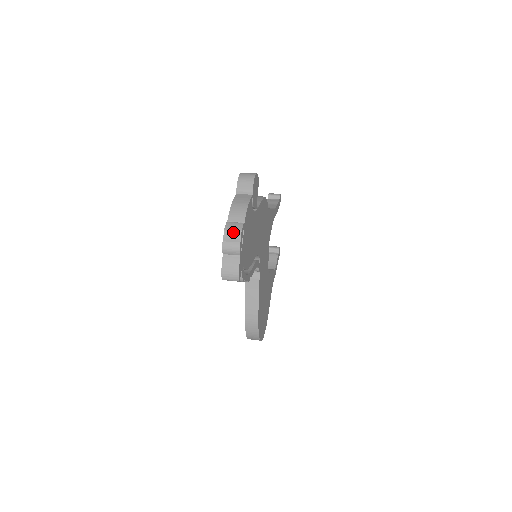
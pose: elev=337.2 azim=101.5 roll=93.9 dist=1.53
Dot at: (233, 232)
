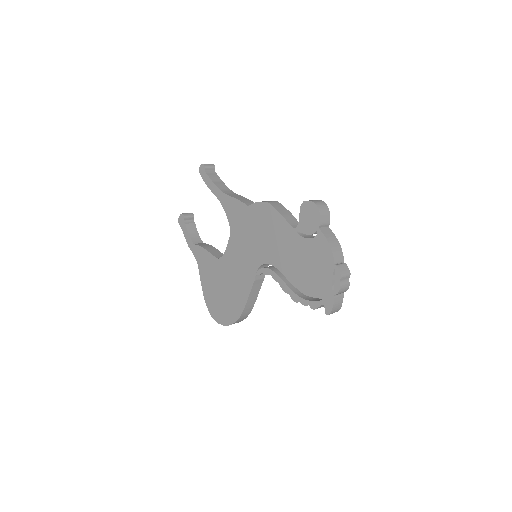
Dot at: (346, 276)
